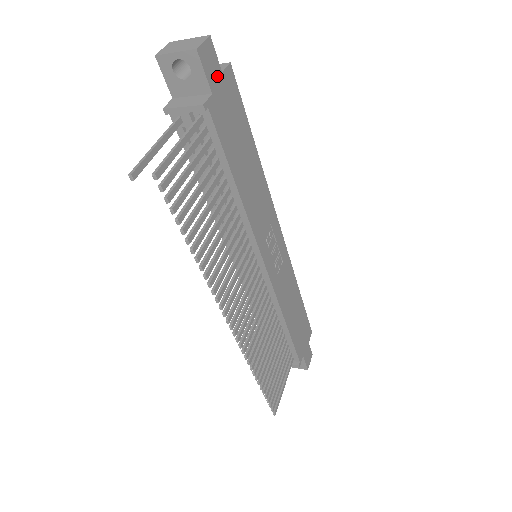
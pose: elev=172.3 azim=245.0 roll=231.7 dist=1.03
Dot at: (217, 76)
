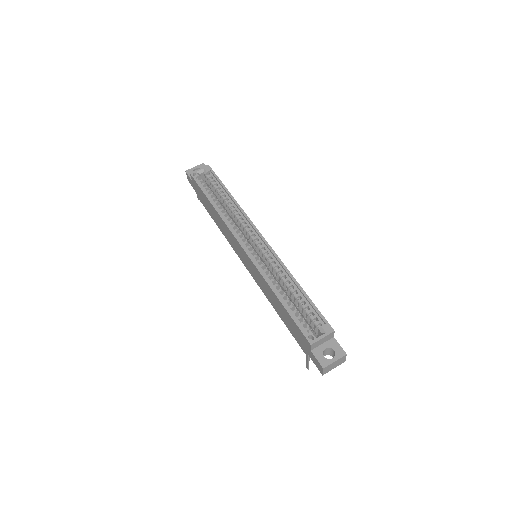
Dot at: occluded
